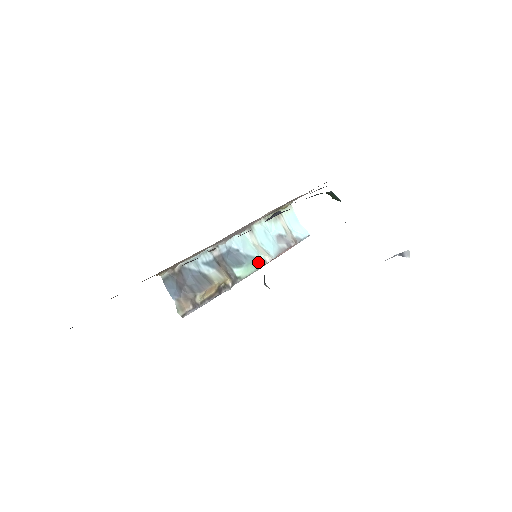
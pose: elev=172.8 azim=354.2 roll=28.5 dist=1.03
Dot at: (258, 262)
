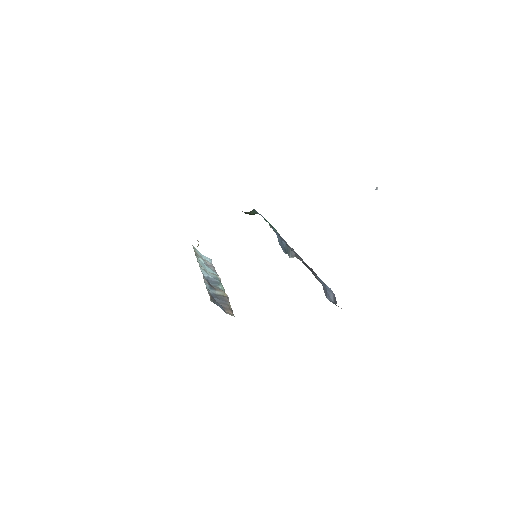
Dot at: occluded
